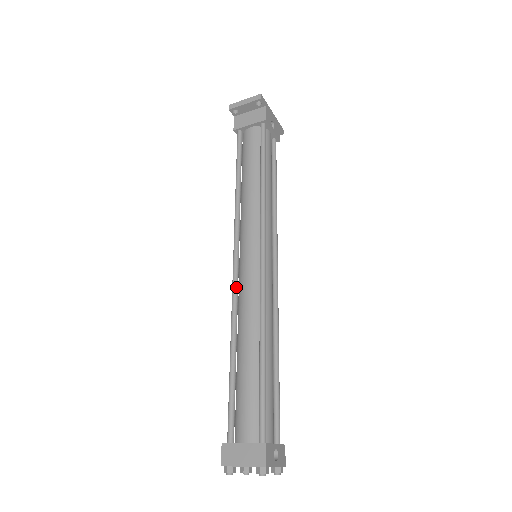
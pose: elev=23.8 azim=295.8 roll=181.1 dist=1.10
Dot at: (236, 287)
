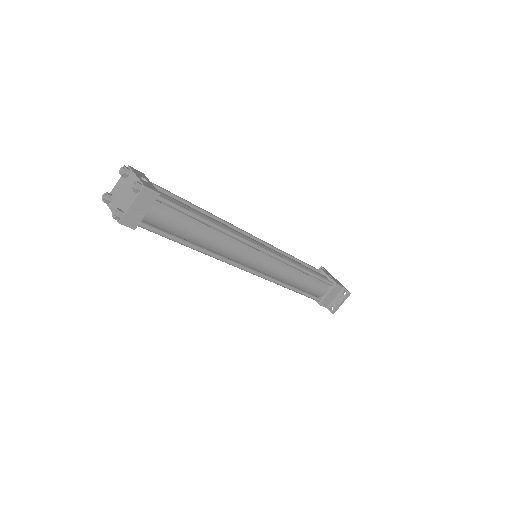
Dot at: occluded
